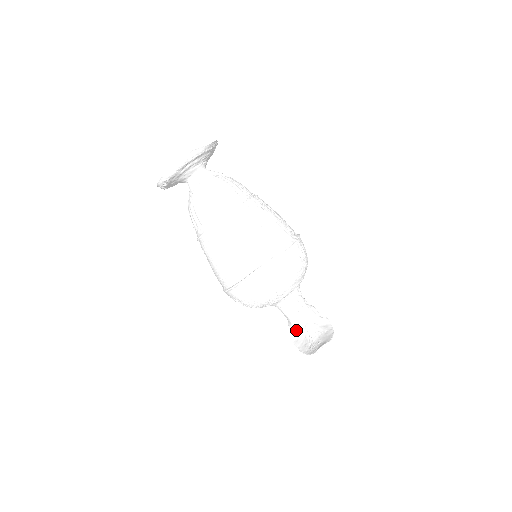
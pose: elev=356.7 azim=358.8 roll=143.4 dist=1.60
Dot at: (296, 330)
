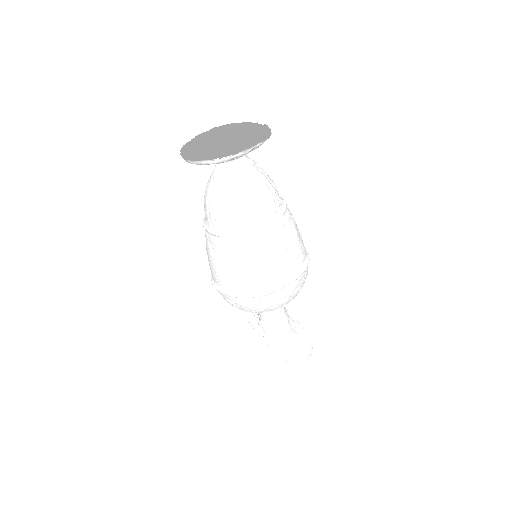
Dot at: (271, 332)
